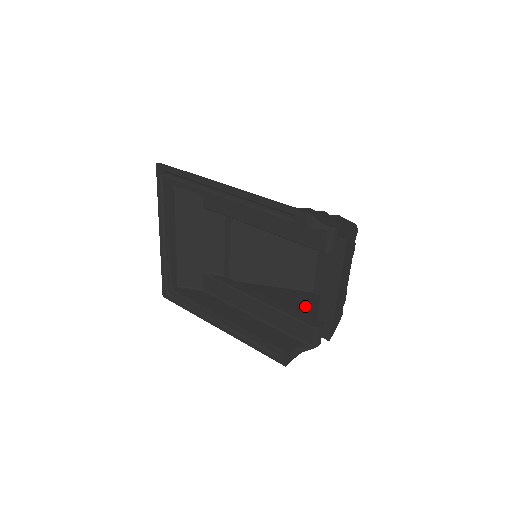
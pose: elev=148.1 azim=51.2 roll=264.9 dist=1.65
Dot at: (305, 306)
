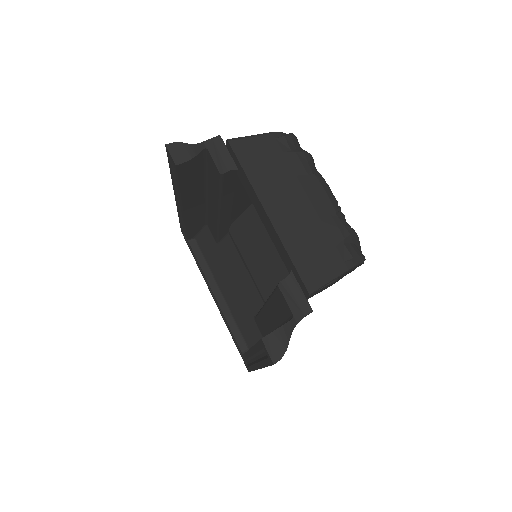
Dot at: occluded
